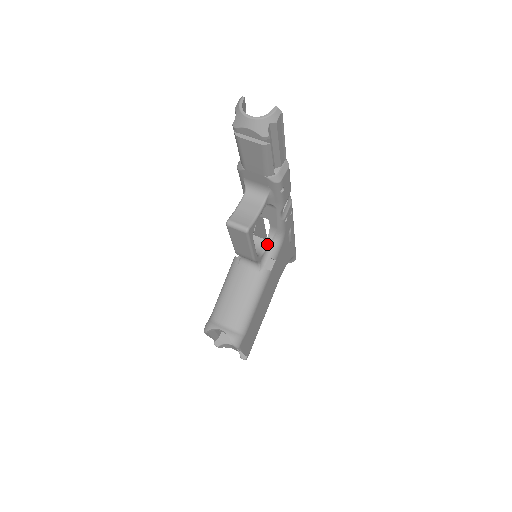
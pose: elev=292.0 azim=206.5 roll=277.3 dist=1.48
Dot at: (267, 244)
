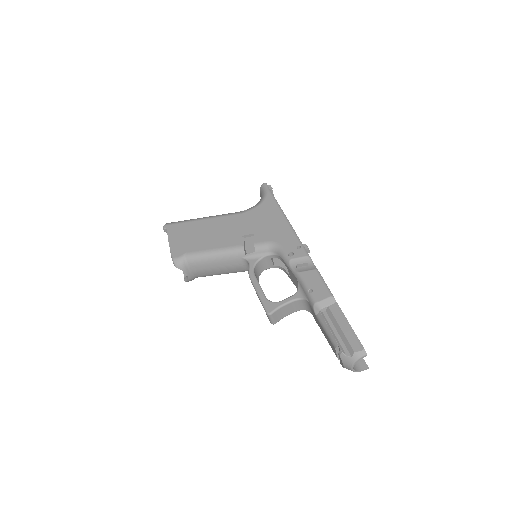
Dot at: (271, 267)
